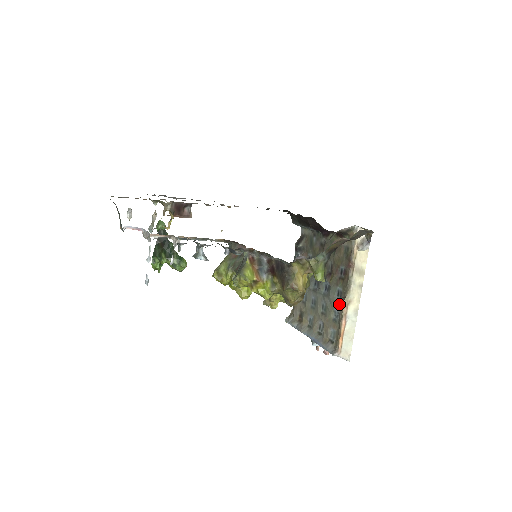
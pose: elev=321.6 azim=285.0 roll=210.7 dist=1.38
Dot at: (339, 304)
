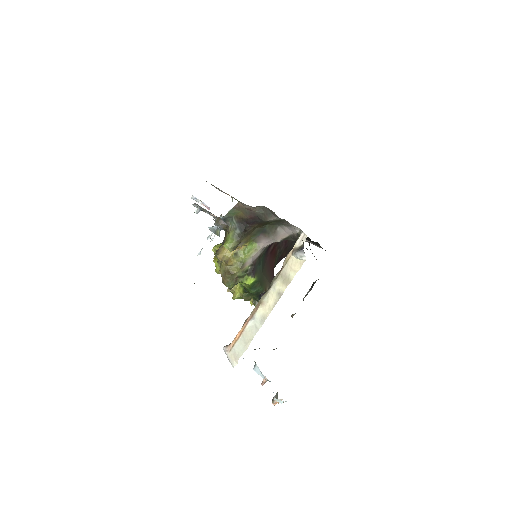
Dot at: occluded
